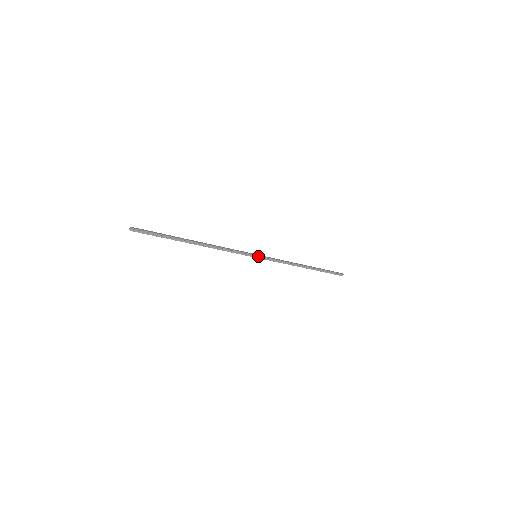
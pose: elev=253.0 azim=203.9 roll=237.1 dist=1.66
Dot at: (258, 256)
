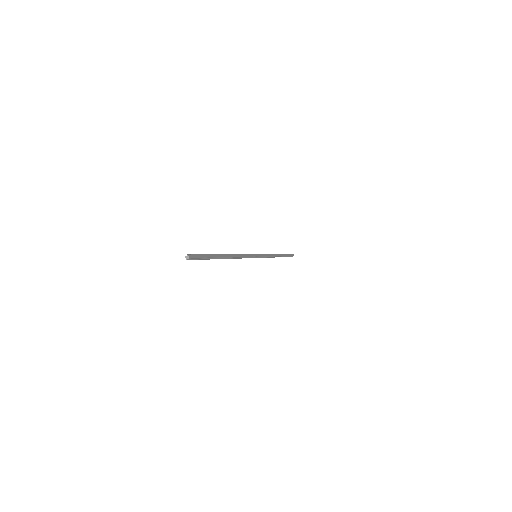
Dot at: (258, 256)
